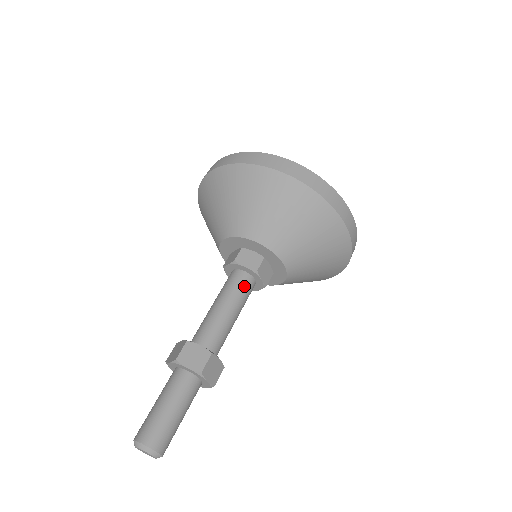
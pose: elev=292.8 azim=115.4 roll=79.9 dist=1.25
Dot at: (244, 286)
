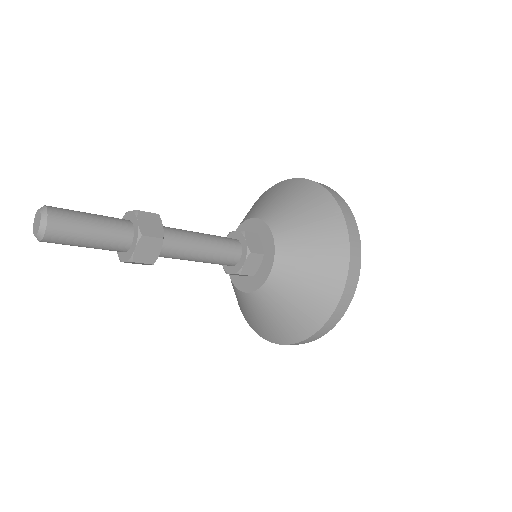
Dot at: (230, 250)
